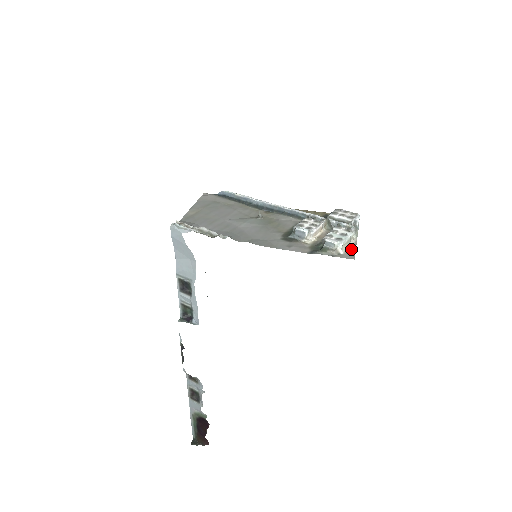
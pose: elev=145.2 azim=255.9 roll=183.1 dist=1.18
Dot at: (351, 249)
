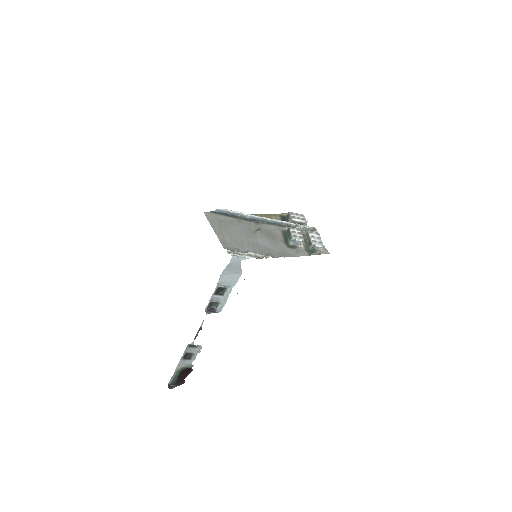
Dot at: occluded
